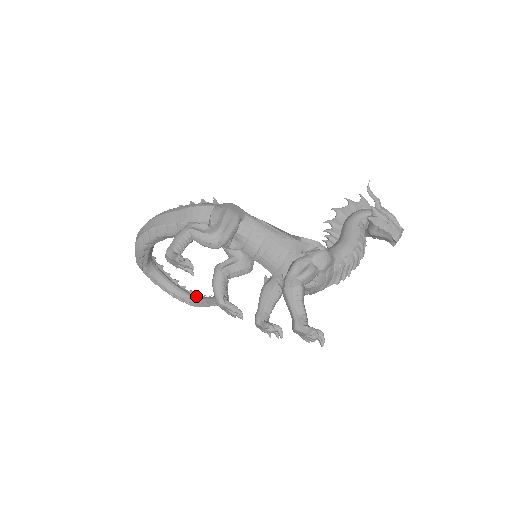
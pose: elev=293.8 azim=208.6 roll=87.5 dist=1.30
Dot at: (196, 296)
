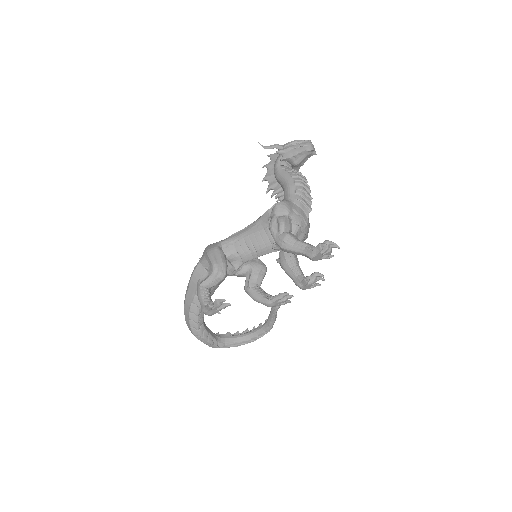
Dot at: (264, 323)
